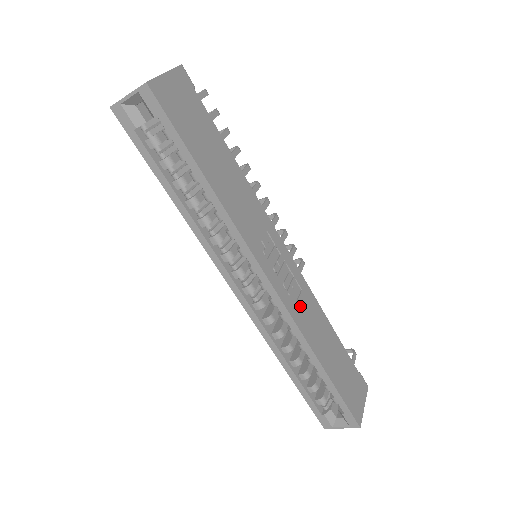
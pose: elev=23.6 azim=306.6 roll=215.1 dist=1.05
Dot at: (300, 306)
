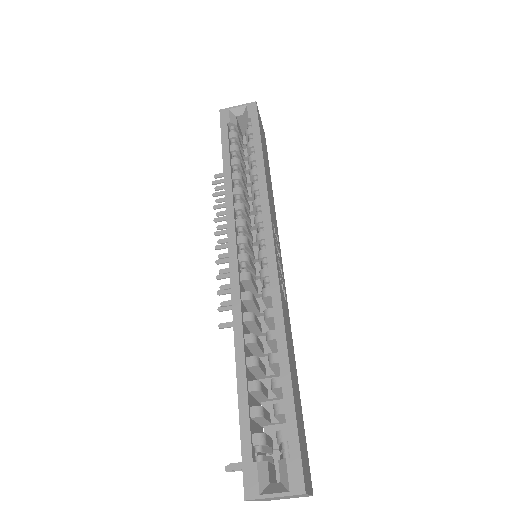
Dot at: (284, 300)
